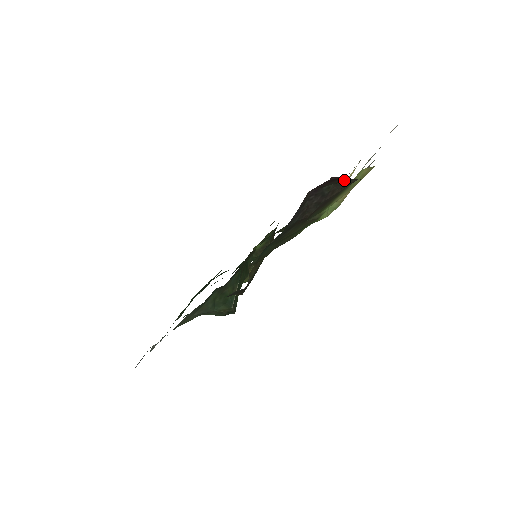
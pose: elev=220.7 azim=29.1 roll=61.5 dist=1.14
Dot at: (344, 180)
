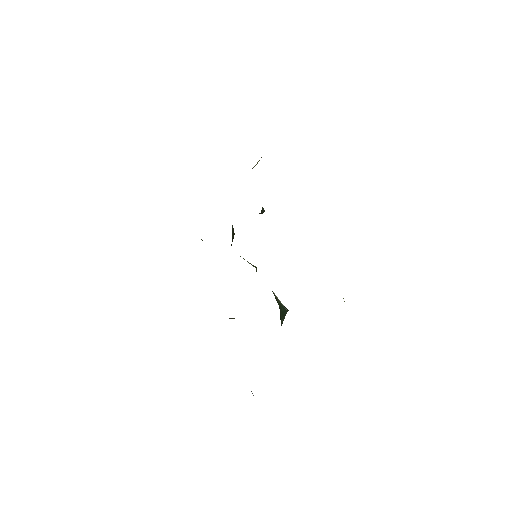
Dot at: occluded
